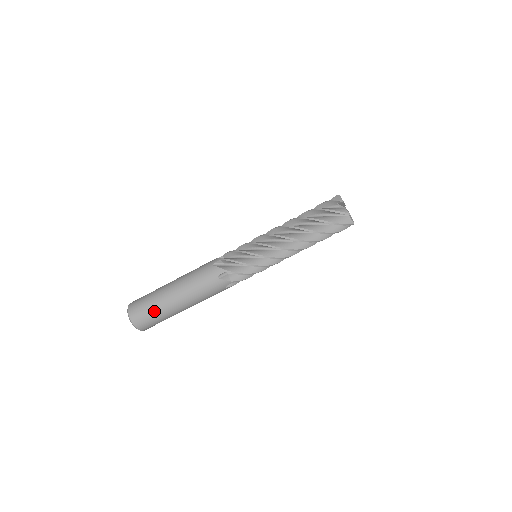
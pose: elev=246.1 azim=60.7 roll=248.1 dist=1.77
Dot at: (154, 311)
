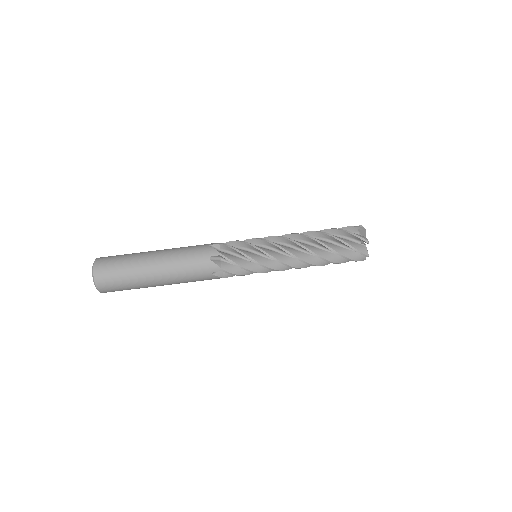
Dot at: (125, 257)
